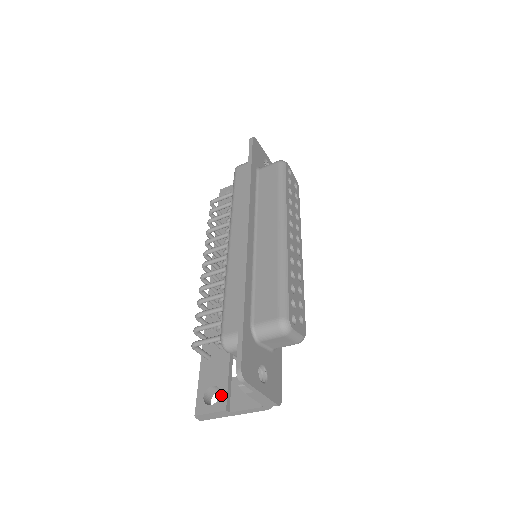
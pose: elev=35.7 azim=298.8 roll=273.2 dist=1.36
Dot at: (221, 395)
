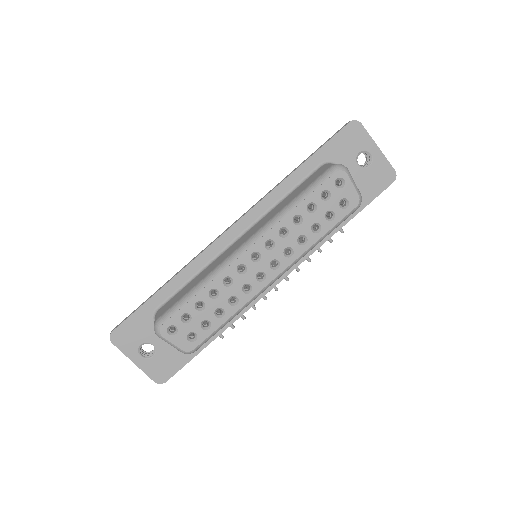
Dot at: occluded
